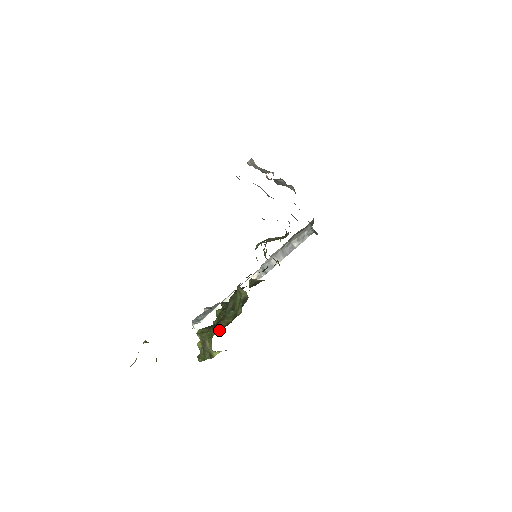
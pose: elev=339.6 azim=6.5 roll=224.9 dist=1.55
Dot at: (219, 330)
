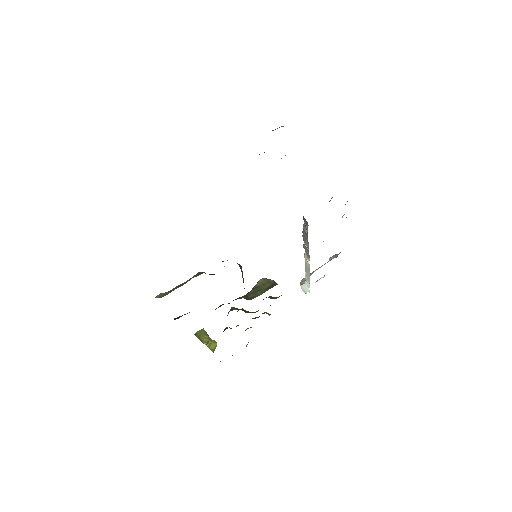
Dot at: occluded
